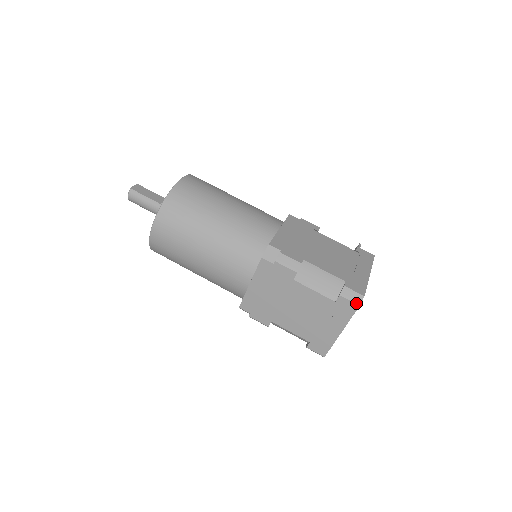
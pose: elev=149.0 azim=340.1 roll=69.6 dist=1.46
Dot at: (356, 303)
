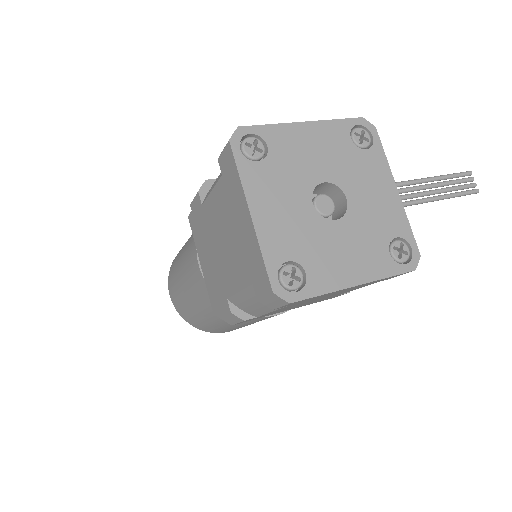
Dot at: (227, 144)
